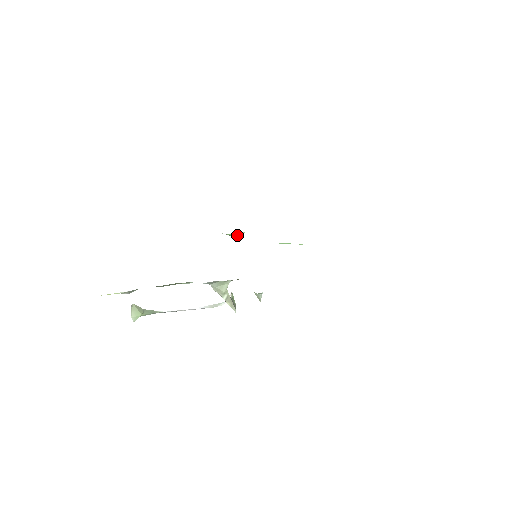
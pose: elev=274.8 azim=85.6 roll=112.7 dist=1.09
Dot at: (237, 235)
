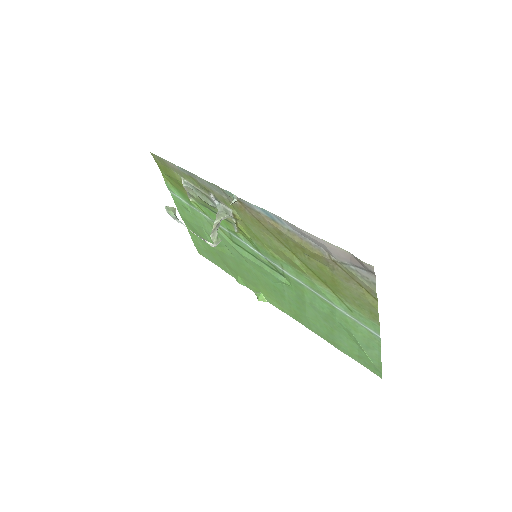
Dot at: (261, 296)
